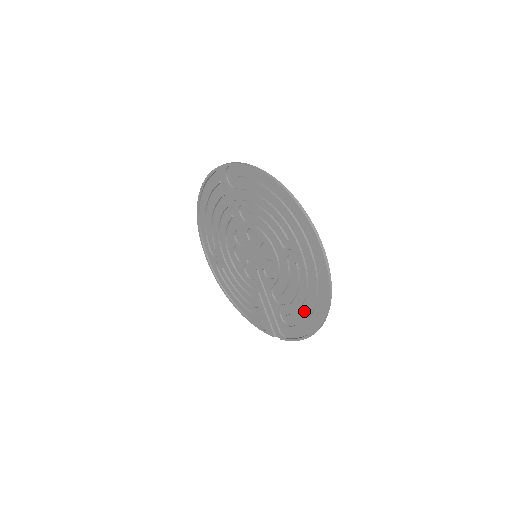
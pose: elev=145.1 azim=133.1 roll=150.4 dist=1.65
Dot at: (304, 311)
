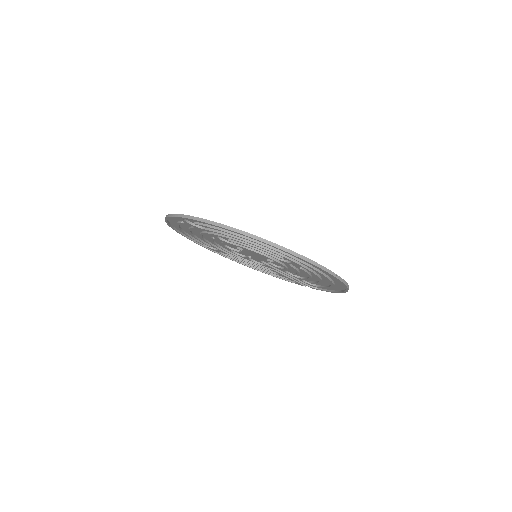
Dot at: (325, 283)
